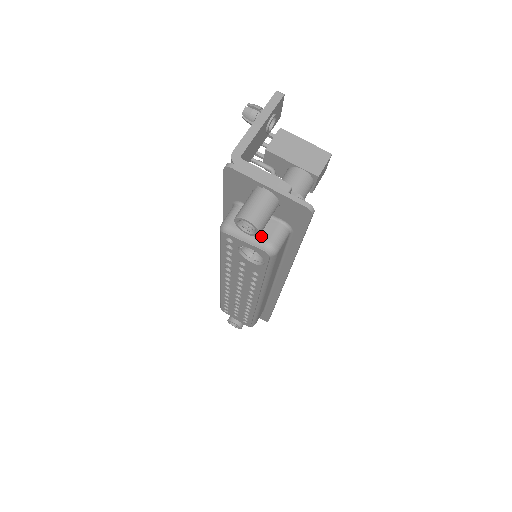
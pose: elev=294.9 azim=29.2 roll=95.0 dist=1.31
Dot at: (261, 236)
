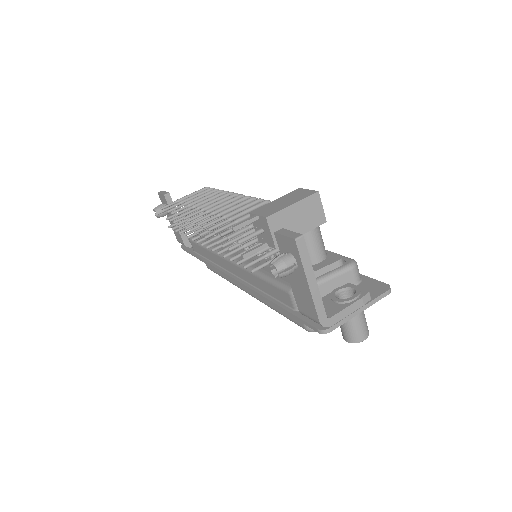
Dot at: occluded
